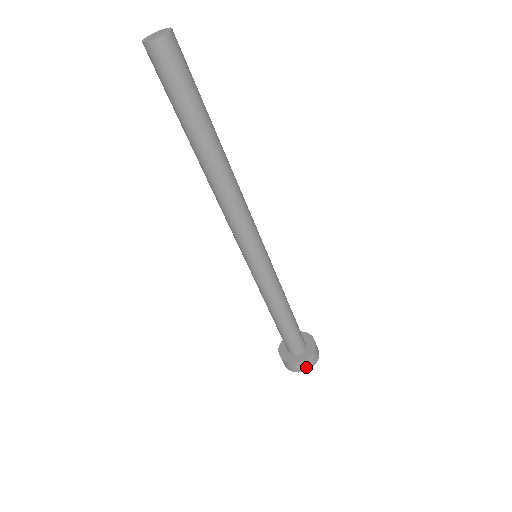
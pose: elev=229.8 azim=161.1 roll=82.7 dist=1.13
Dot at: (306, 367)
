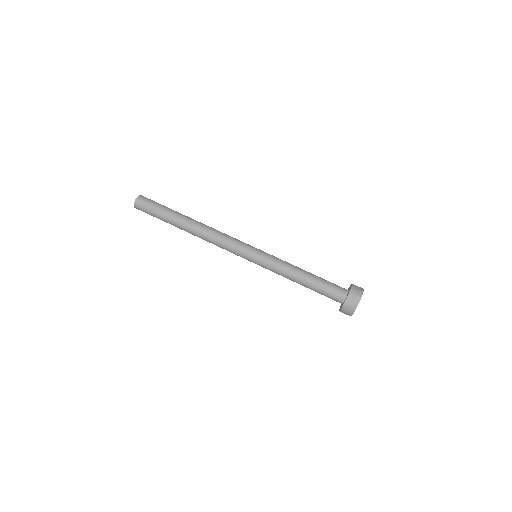
Dot at: (353, 306)
